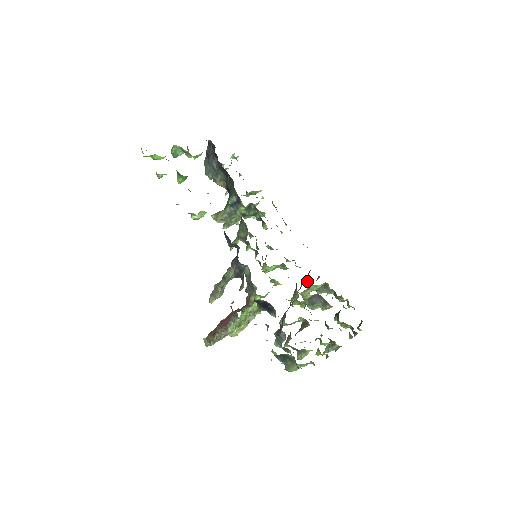
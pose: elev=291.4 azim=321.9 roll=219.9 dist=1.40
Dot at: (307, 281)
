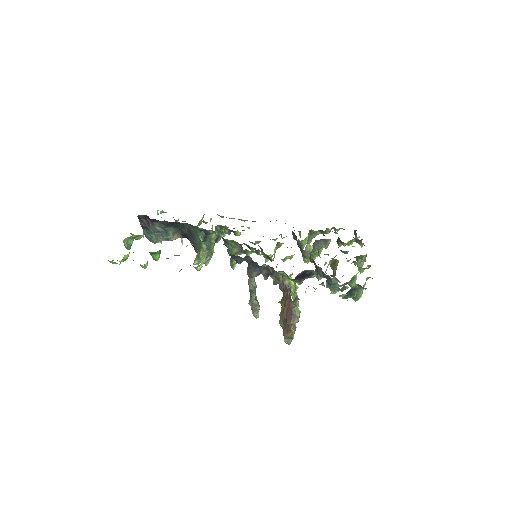
Dot at: occluded
